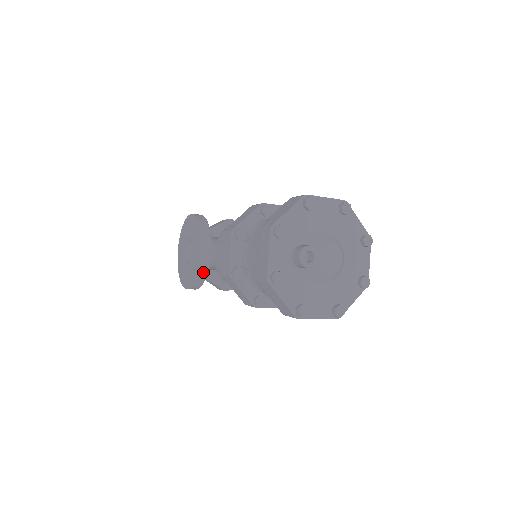
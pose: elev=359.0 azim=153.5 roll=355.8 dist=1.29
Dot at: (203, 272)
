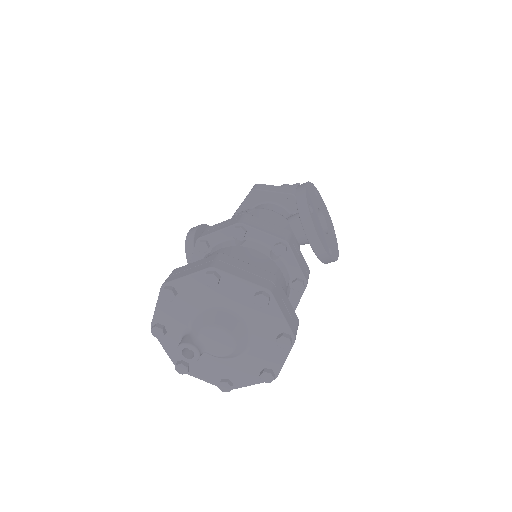
Dot at: occluded
